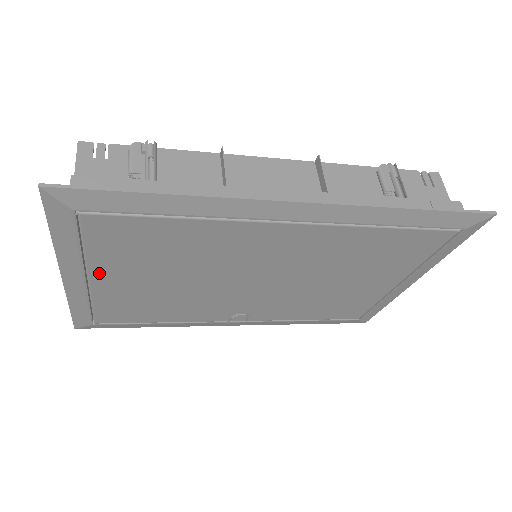
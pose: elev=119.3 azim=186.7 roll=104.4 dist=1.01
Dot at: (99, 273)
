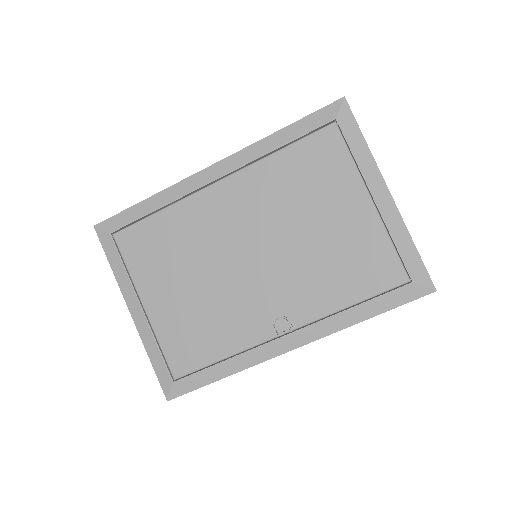
Dot at: (145, 294)
